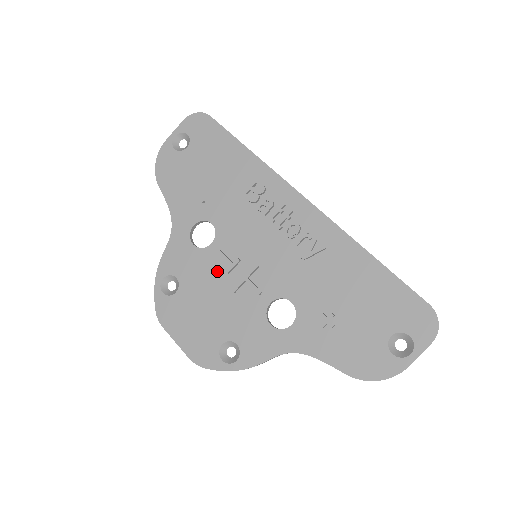
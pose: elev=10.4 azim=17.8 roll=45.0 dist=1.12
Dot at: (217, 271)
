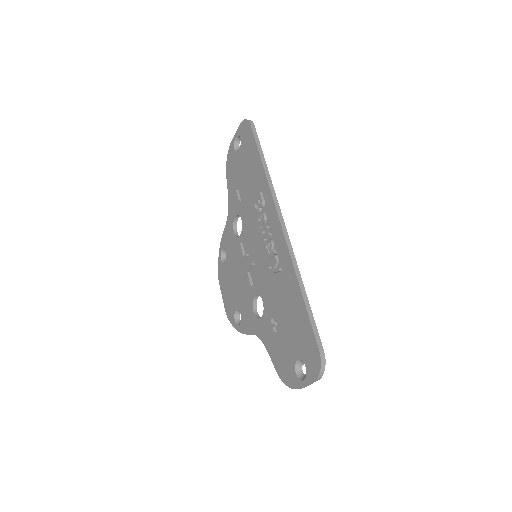
Dot at: (239, 258)
